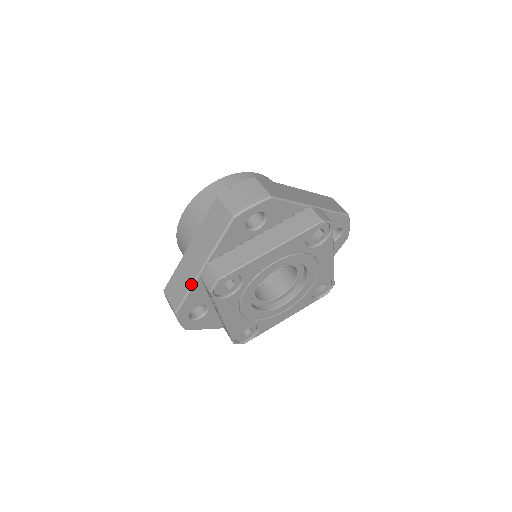
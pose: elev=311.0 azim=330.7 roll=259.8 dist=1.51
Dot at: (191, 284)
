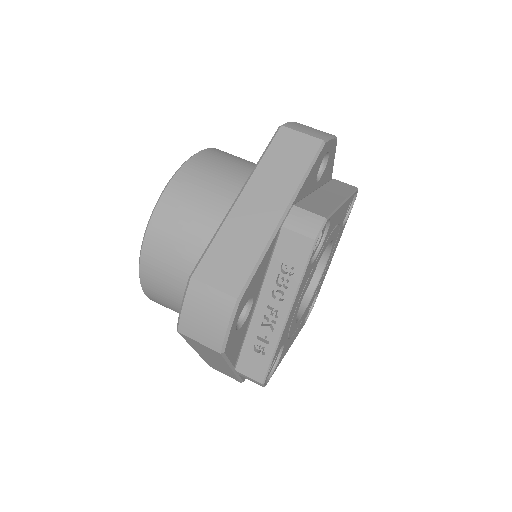
Dot at: (267, 243)
